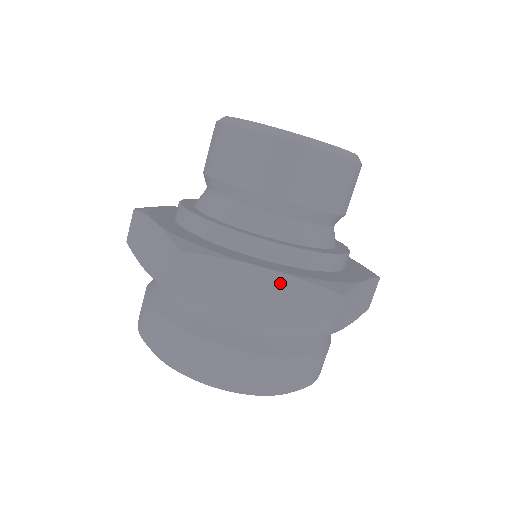
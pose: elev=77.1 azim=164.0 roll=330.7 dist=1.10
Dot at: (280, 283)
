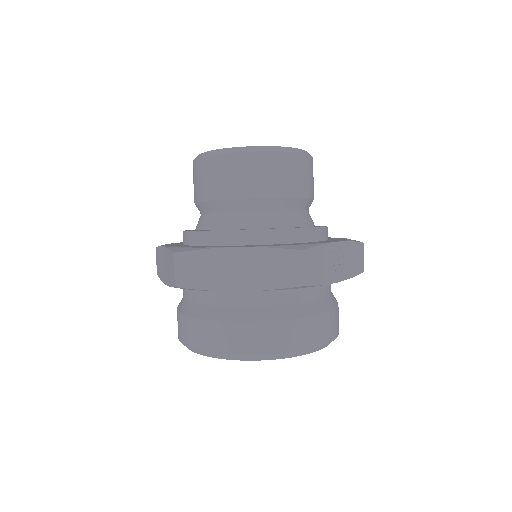
Dot at: (252, 255)
